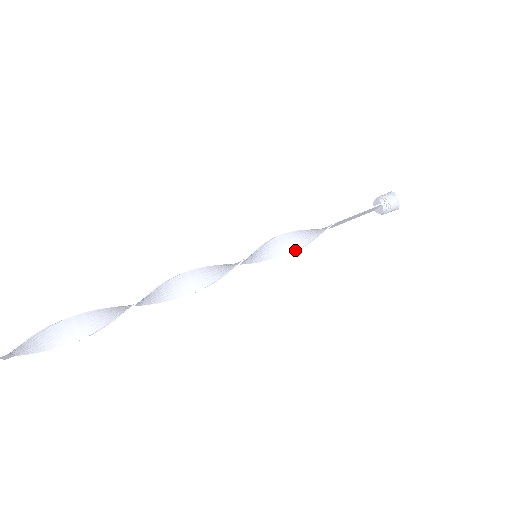
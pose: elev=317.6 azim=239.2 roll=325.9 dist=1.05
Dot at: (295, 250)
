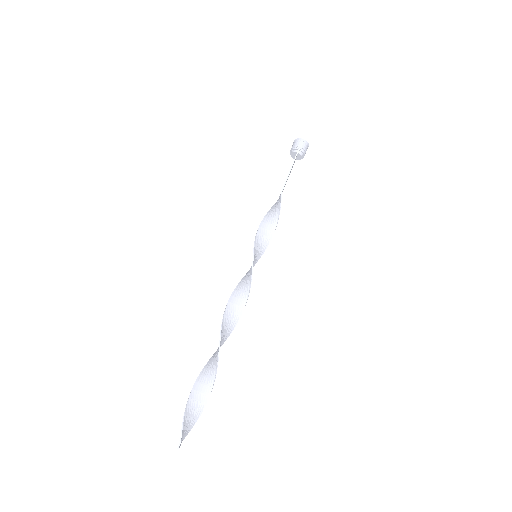
Dot at: (274, 231)
